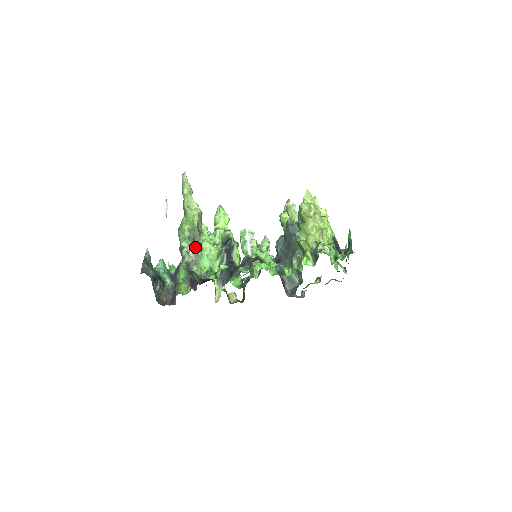
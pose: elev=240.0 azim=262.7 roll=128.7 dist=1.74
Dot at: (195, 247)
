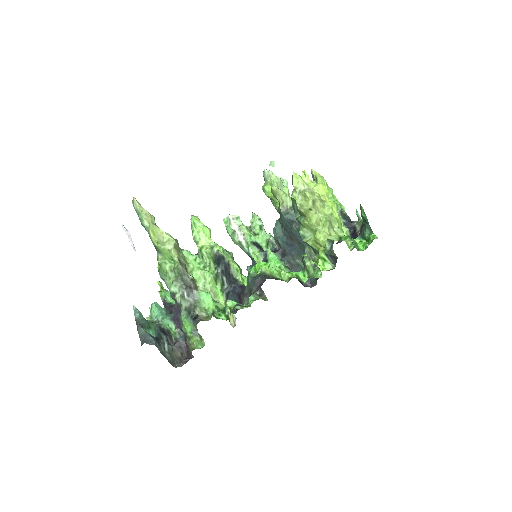
Dot at: (187, 287)
